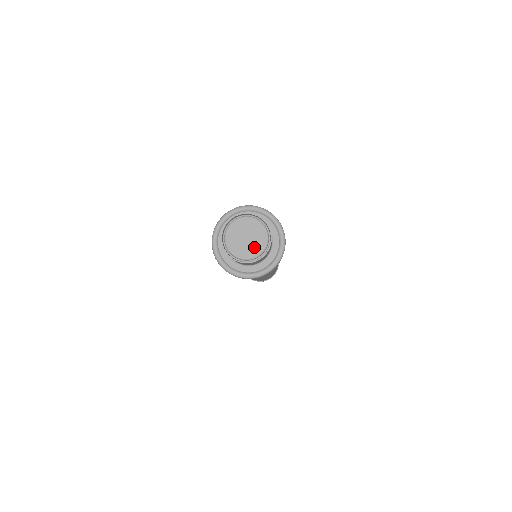
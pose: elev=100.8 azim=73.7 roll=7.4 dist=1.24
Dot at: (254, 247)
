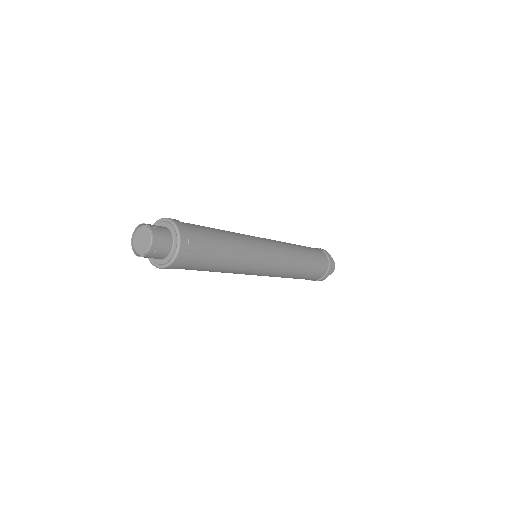
Dot at: (143, 248)
